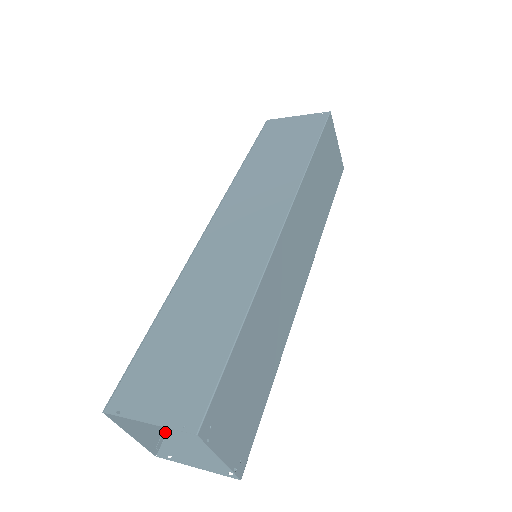
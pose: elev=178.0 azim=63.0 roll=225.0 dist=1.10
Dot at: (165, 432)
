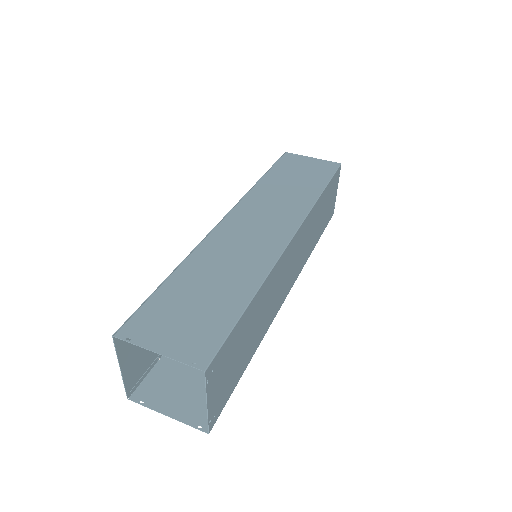
Dot at: (141, 380)
